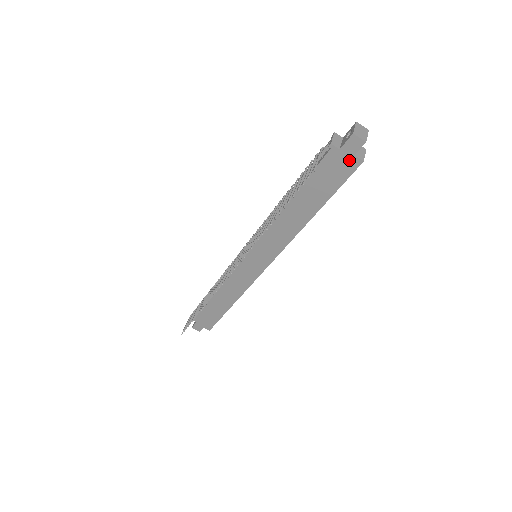
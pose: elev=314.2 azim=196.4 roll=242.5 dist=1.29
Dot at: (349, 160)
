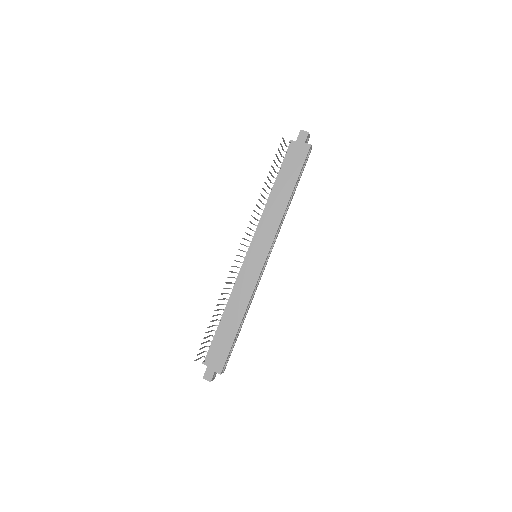
Dot at: (303, 146)
